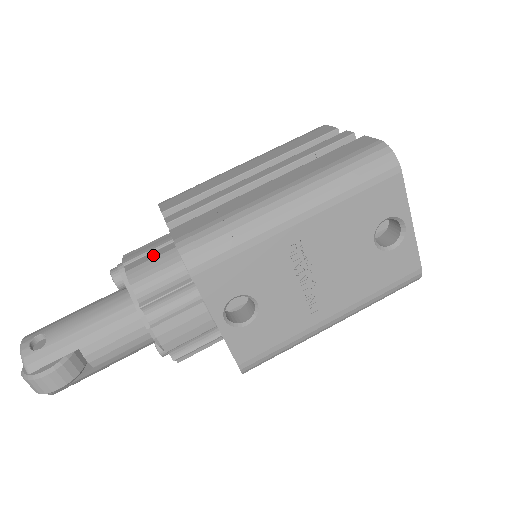
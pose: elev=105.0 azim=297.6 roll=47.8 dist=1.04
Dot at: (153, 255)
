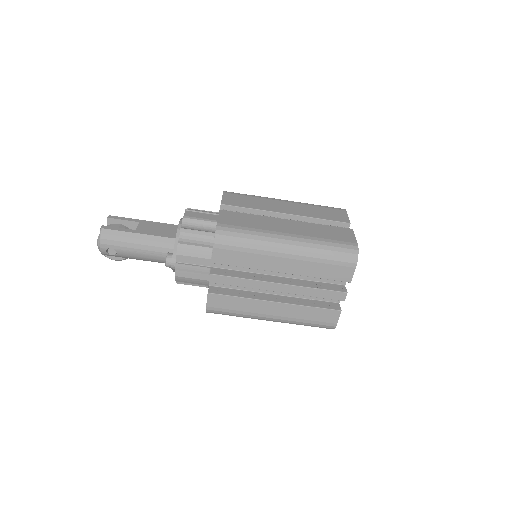
Dot at: (194, 276)
